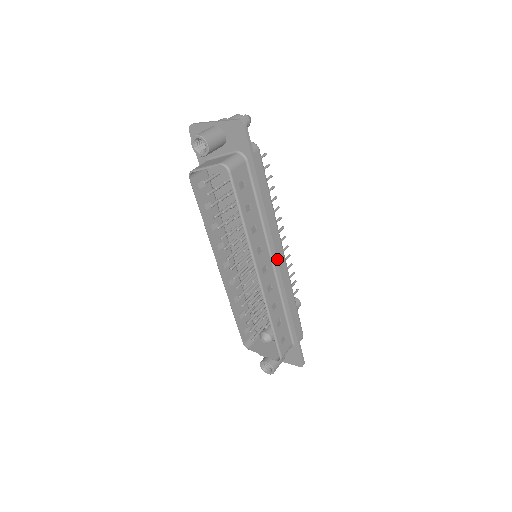
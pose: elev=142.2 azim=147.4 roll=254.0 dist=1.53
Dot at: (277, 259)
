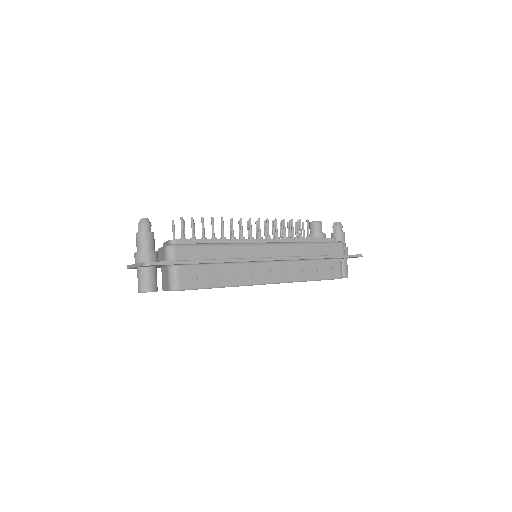
Dot at: occluded
